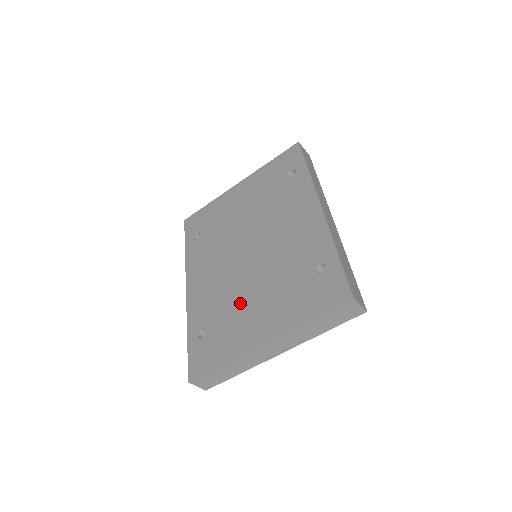
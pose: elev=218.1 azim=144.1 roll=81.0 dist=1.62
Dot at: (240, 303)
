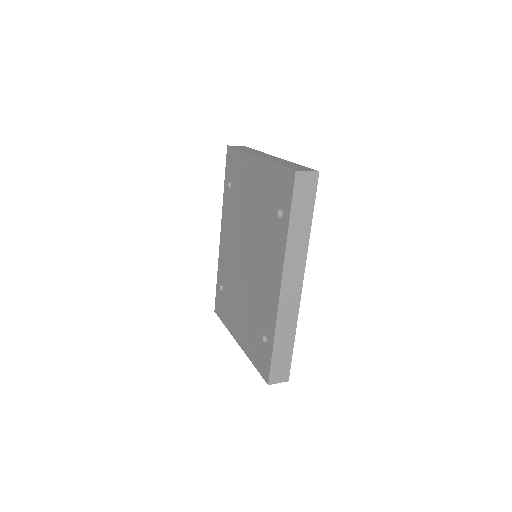
Dot at: (235, 296)
